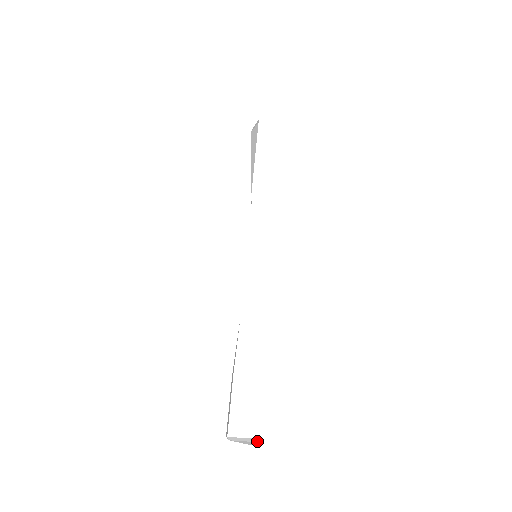
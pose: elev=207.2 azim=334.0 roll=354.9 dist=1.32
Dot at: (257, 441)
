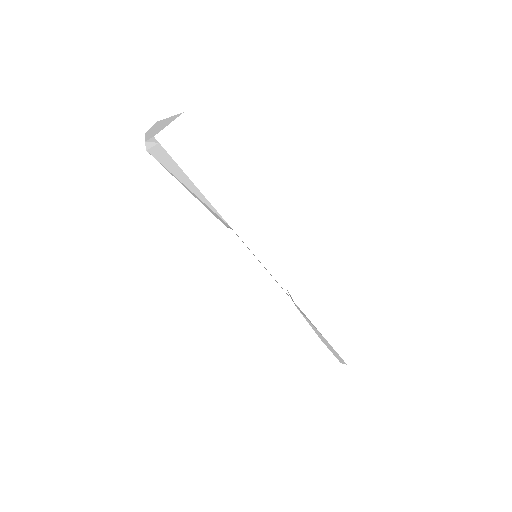
Dot at: occluded
